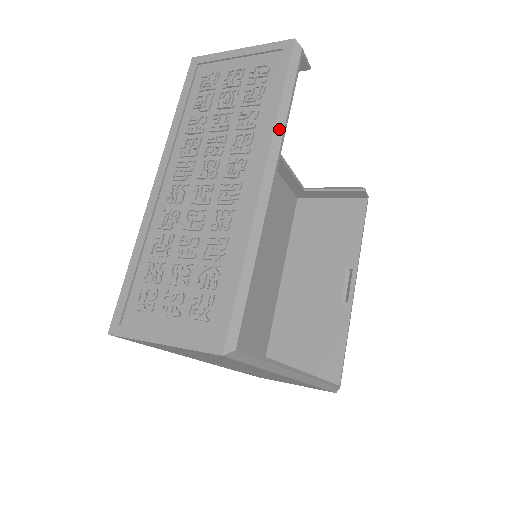
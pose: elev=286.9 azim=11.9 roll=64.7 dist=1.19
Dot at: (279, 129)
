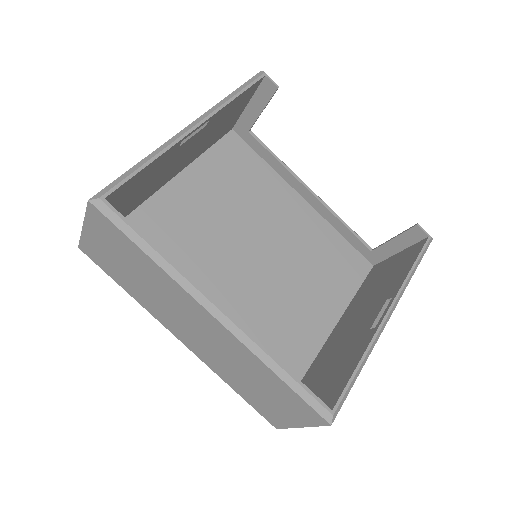
Dot at: (219, 104)
